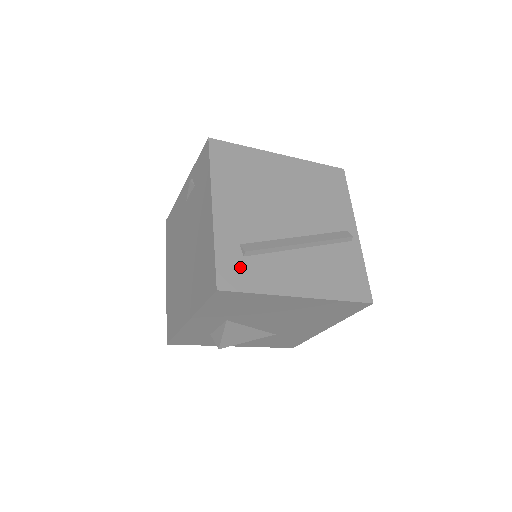
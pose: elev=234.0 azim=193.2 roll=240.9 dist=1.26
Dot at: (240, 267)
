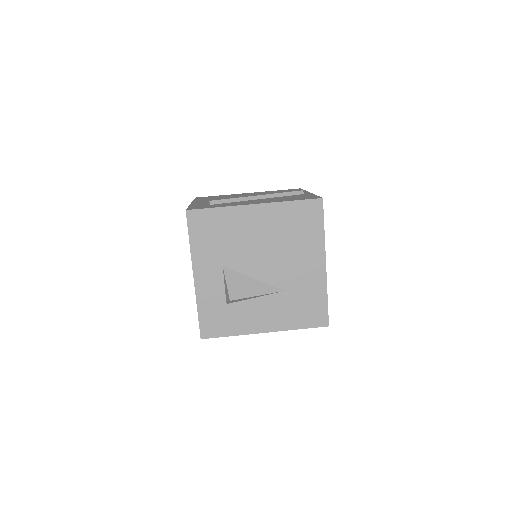
Dot at: (206, 206)
